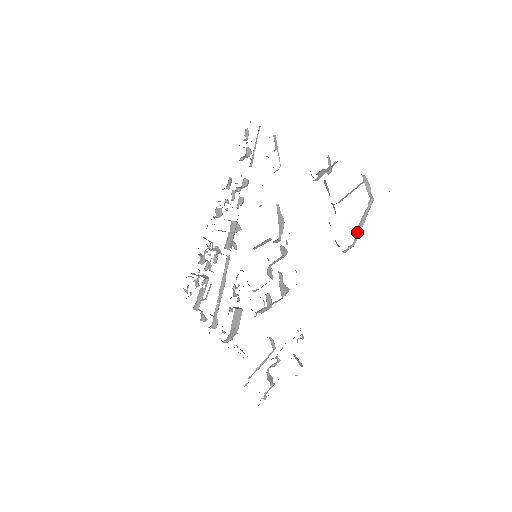
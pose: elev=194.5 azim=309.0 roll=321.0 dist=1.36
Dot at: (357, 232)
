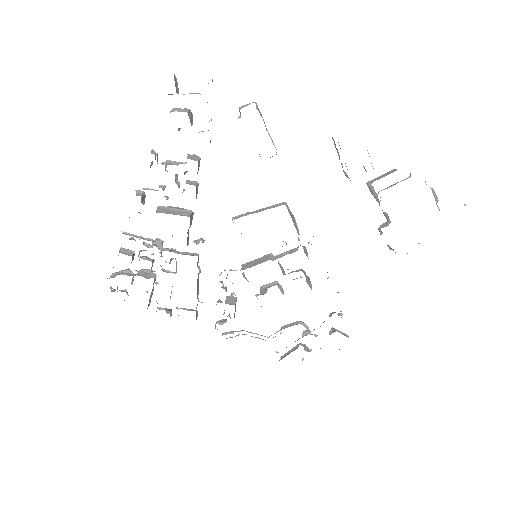
Dot at: occluded
